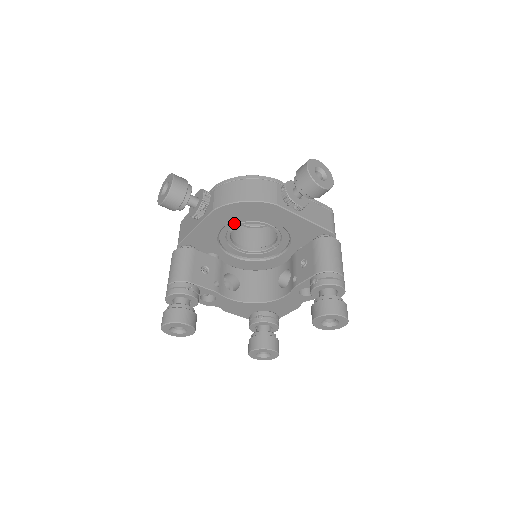
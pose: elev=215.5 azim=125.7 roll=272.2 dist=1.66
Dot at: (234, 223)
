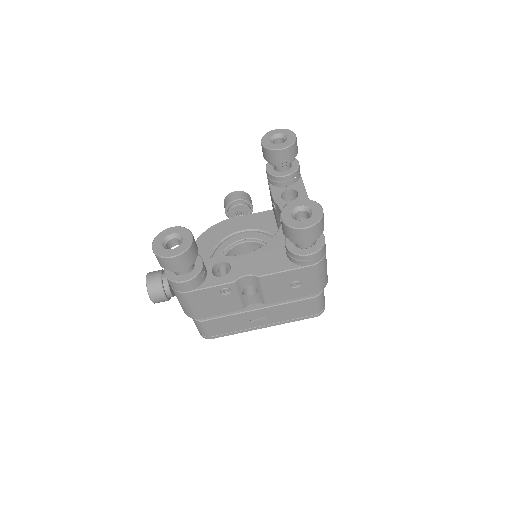
Dot at: occluded
